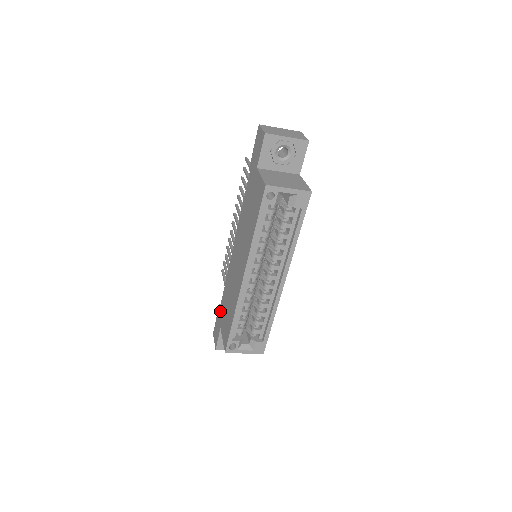
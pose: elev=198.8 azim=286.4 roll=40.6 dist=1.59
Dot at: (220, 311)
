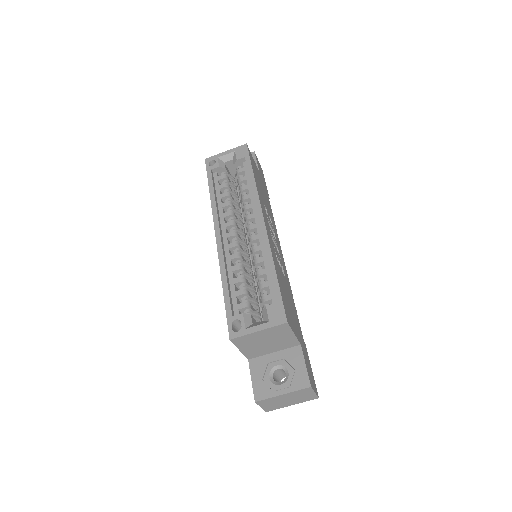
Dot at: occluded
